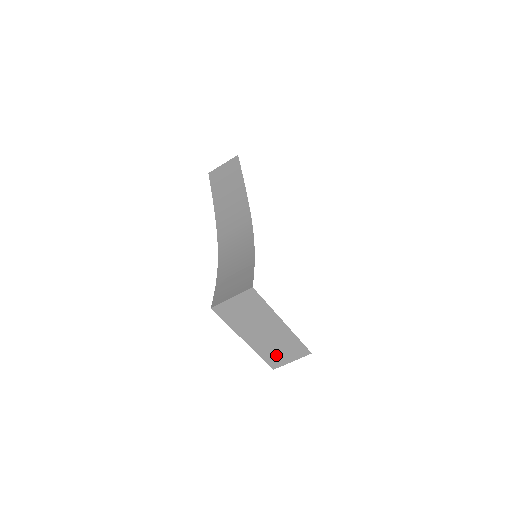
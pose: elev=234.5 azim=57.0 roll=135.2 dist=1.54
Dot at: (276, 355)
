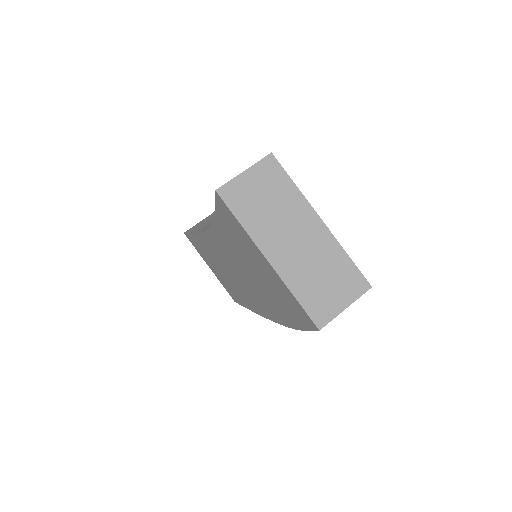
Dot at: (319, 293)
